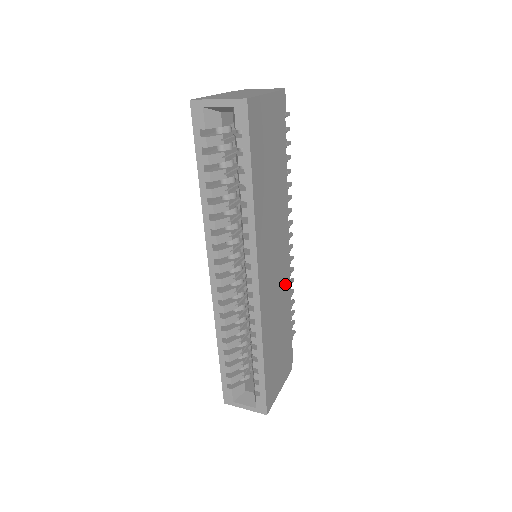
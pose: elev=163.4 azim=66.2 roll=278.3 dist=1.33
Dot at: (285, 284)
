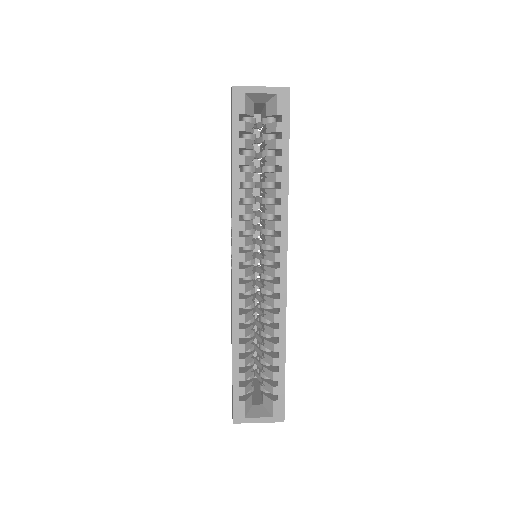
Dot at: occluded
